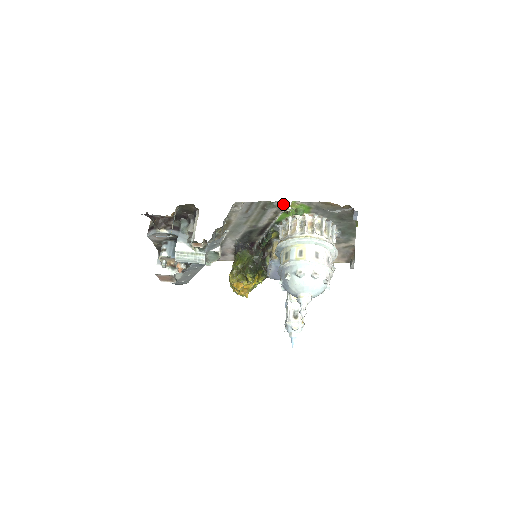
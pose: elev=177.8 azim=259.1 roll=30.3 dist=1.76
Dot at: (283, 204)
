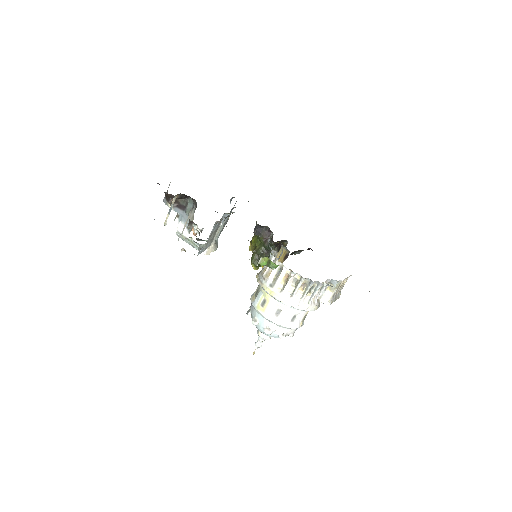
Dot at: occluded
